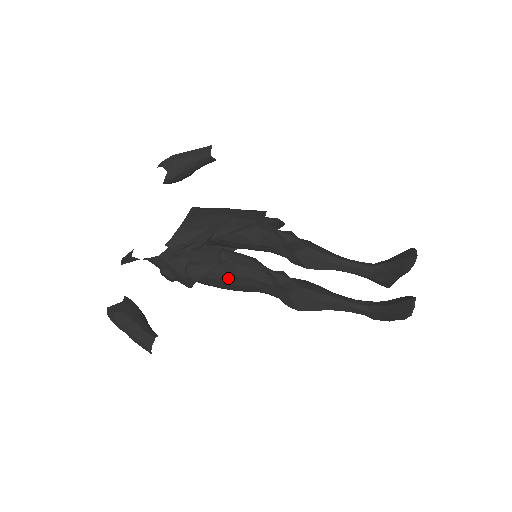
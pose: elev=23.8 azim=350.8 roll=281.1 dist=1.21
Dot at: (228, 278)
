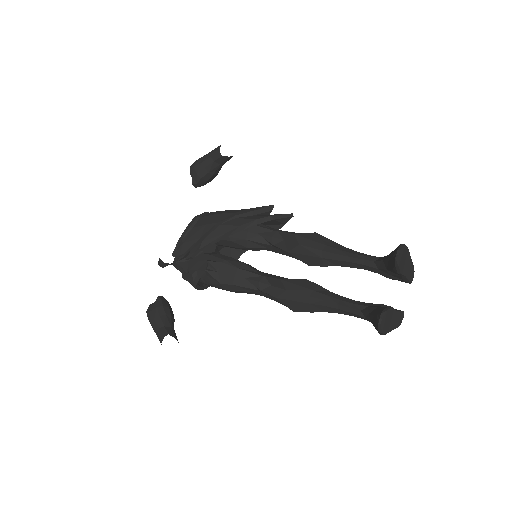
Dot at: (216, 285)
